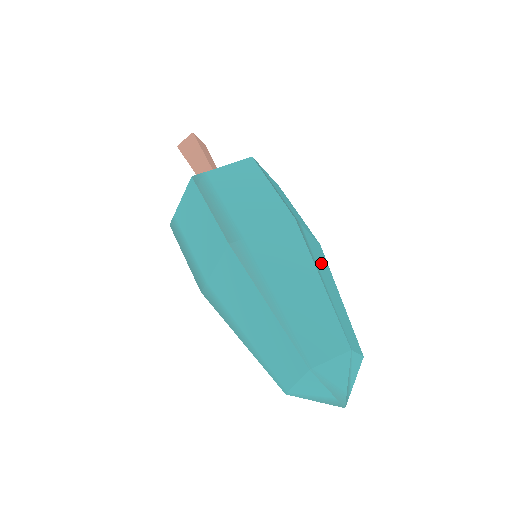
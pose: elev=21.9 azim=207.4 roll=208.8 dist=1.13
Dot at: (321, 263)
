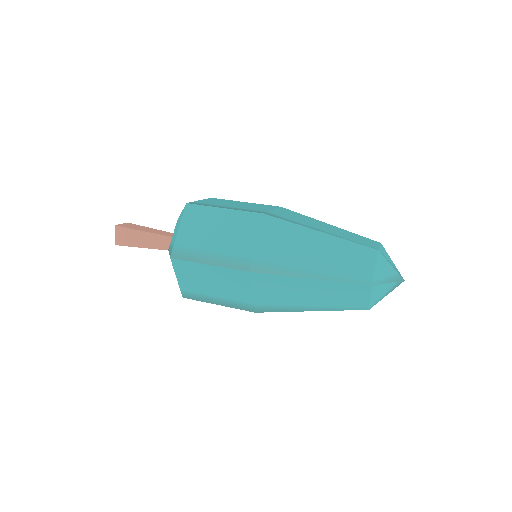
Dot at: (301, 220)
